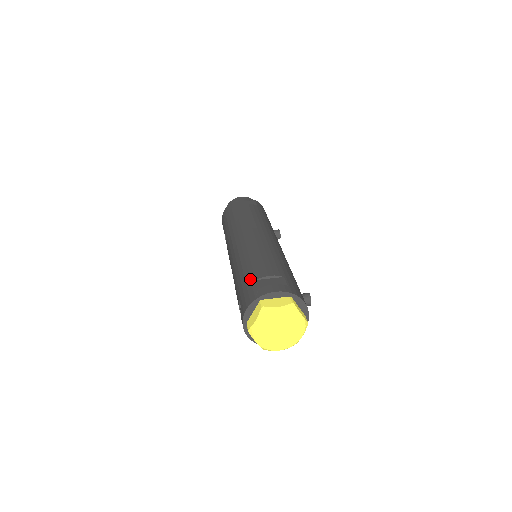
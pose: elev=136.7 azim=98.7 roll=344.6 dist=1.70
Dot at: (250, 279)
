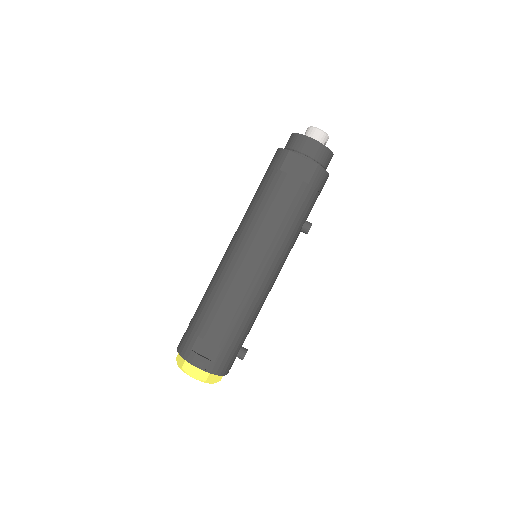
Dot at: (197, 328)
